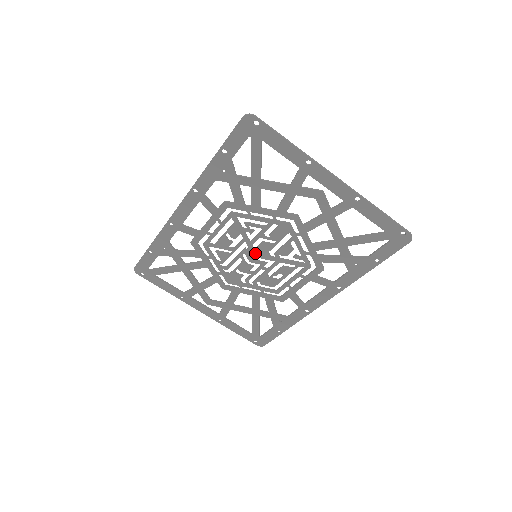
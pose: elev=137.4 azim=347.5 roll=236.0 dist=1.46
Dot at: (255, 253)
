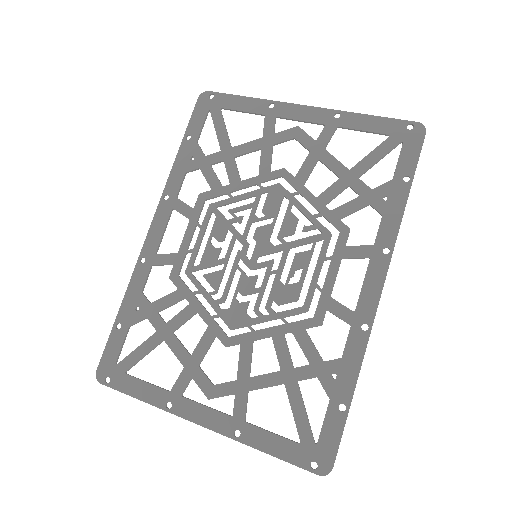
Dot at: occluded
